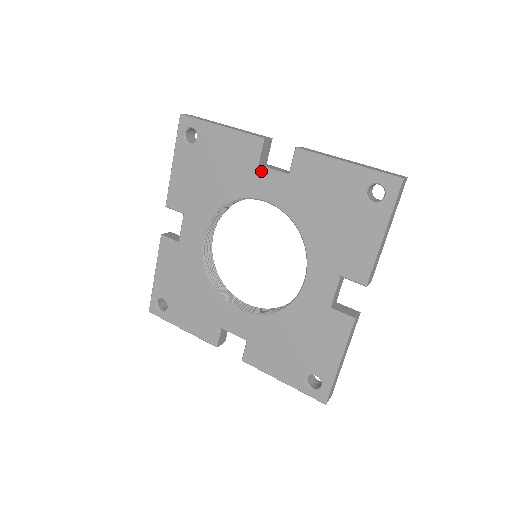
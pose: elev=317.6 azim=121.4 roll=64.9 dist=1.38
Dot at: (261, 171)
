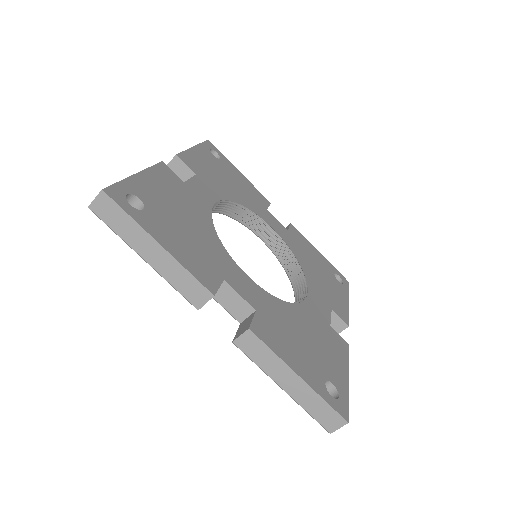
Dot at: (214, 296)
